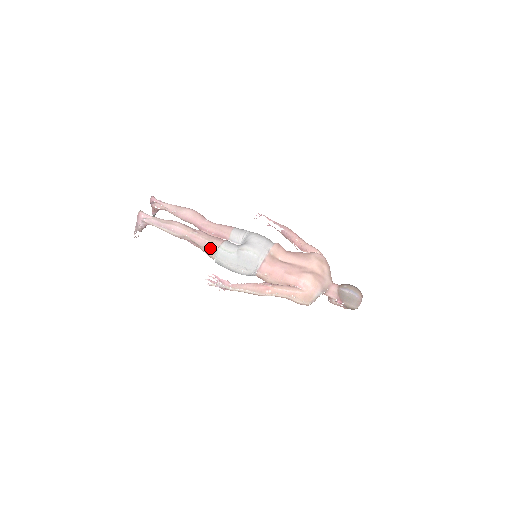
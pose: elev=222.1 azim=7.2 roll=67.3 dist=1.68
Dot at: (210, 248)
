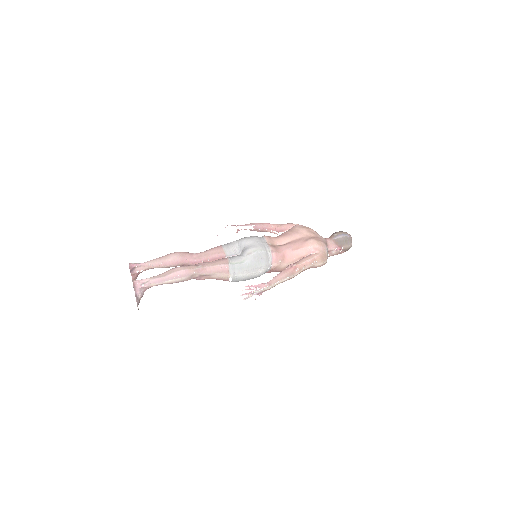
Dot at: (222, 270)
